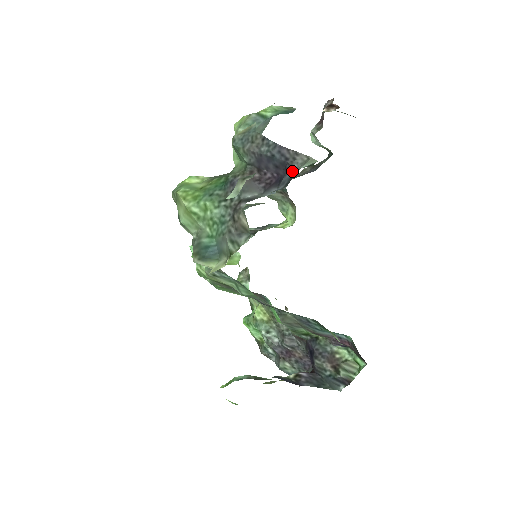
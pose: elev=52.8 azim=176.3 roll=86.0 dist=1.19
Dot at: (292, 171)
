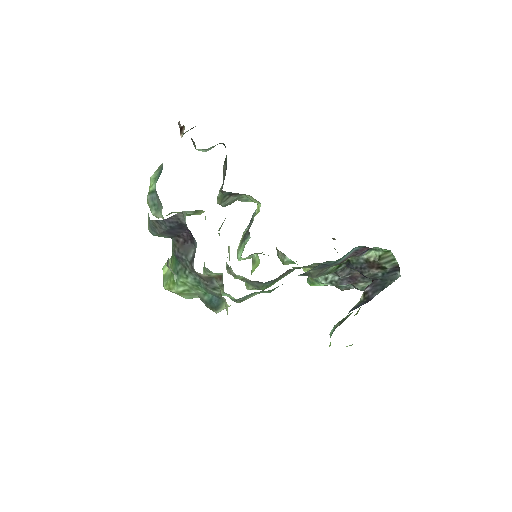
Dot at: occluded
